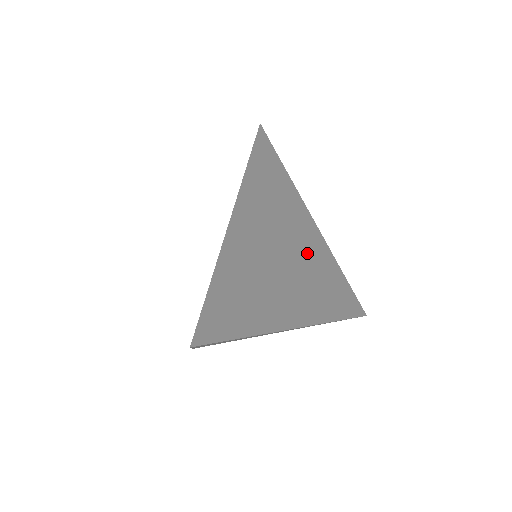
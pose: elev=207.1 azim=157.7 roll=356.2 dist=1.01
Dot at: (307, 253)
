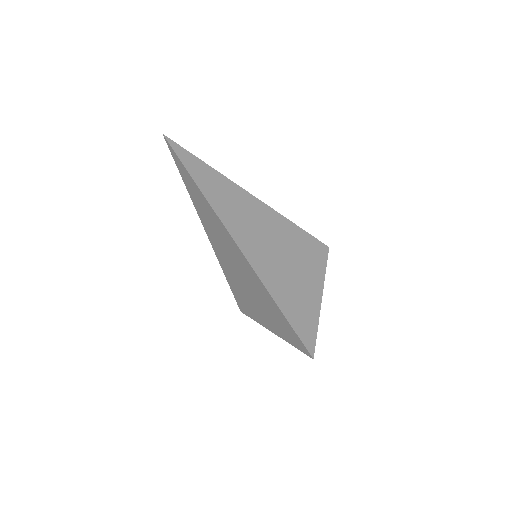
Dot at: (285, 238)
